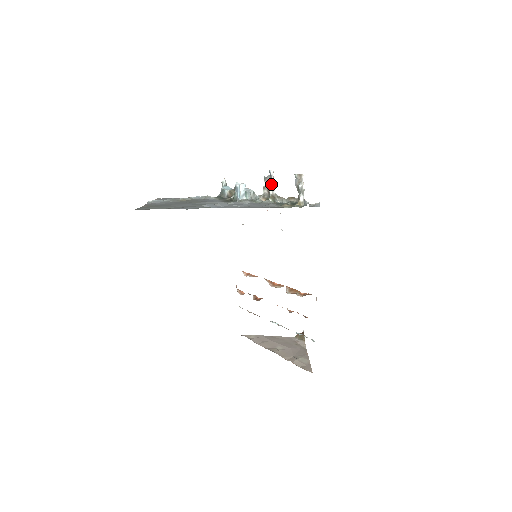
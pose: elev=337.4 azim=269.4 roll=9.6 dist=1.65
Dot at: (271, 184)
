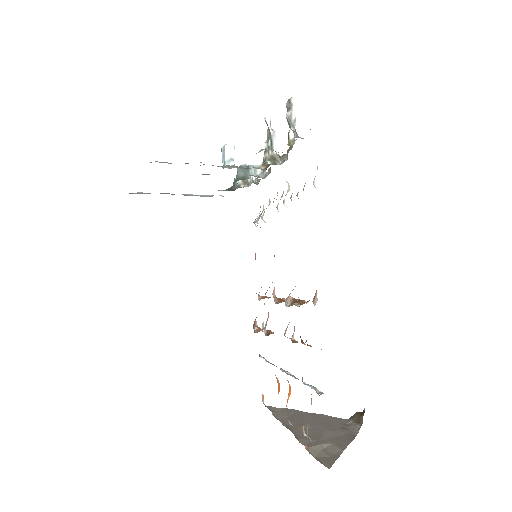
Dot at: (270, 140)
